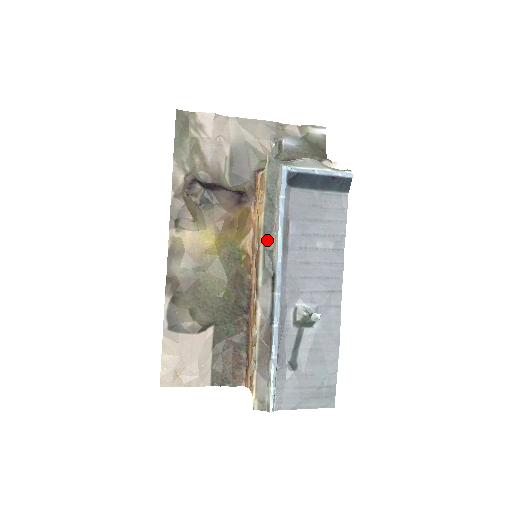
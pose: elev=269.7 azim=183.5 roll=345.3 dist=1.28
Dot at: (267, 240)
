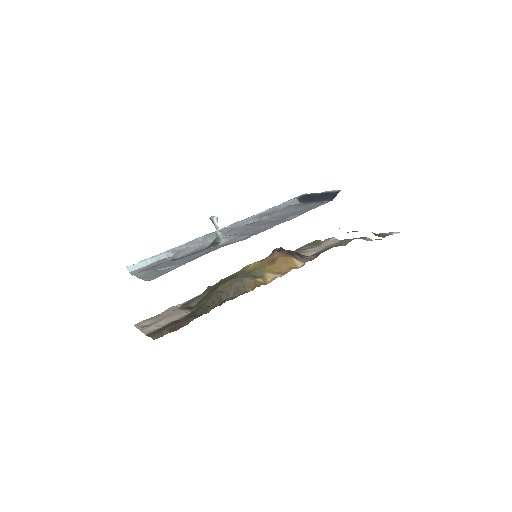
Dot at: occluded
